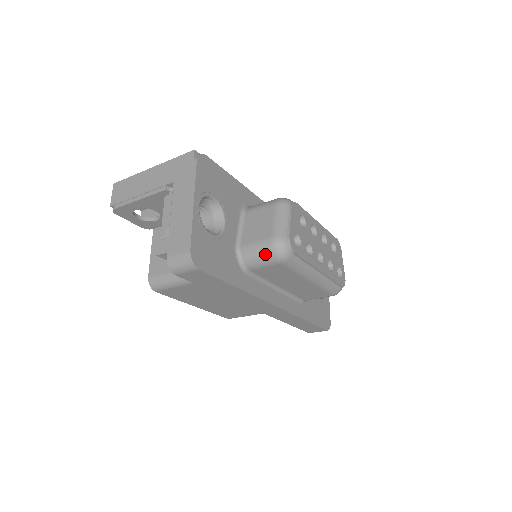
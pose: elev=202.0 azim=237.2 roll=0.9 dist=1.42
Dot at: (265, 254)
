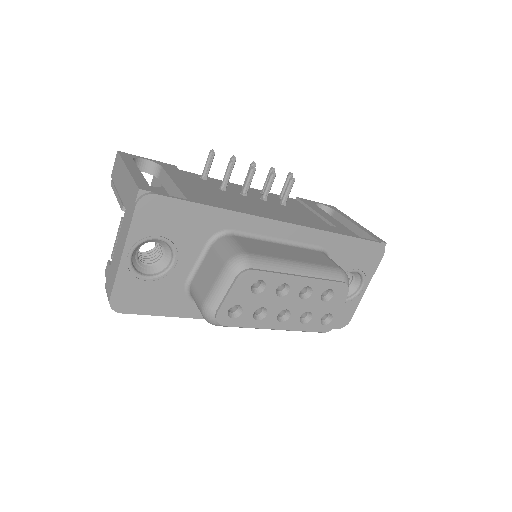
Dot at: occluded
